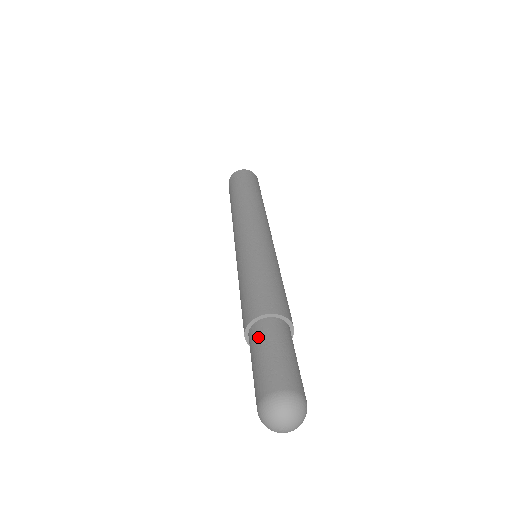
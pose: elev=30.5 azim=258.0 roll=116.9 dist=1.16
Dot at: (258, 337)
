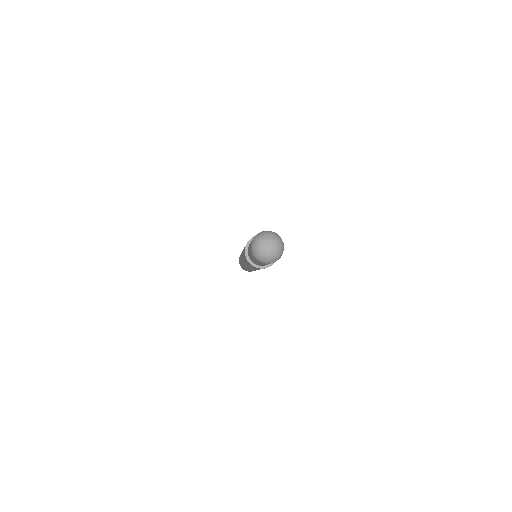
Dot at: occluded
